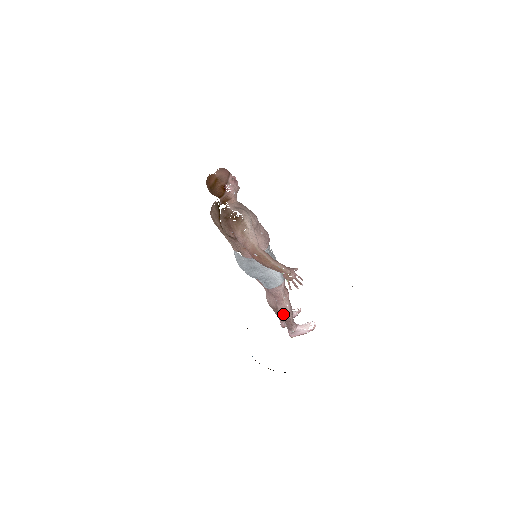
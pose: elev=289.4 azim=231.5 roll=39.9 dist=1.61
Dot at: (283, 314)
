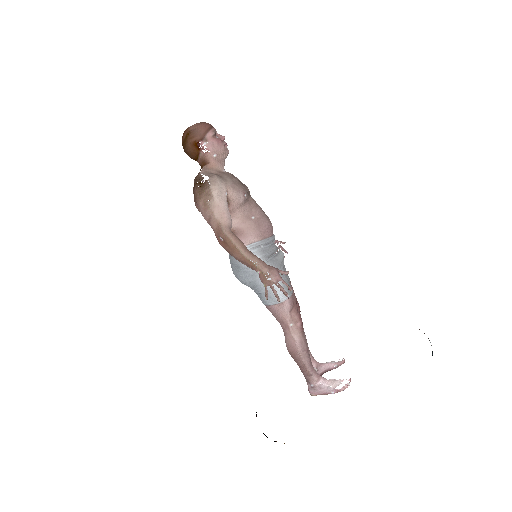
Dot at: (290, 351)
